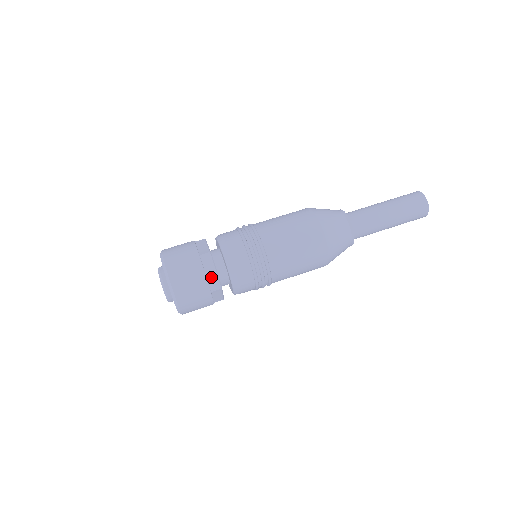
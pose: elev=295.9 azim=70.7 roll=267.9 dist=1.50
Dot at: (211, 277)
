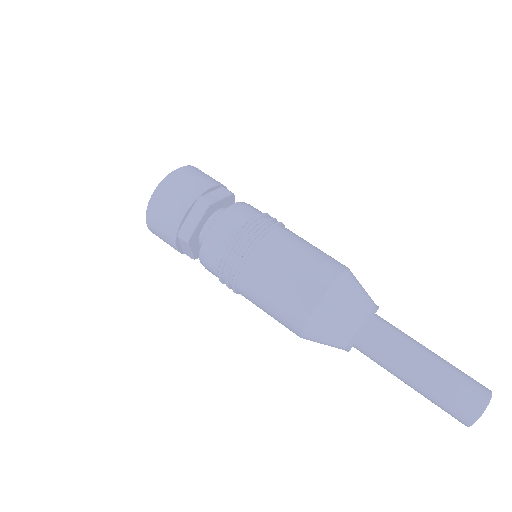
Dot at: (188, 224)
